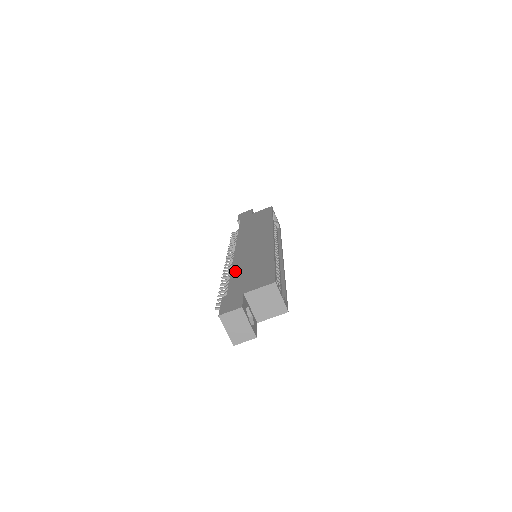
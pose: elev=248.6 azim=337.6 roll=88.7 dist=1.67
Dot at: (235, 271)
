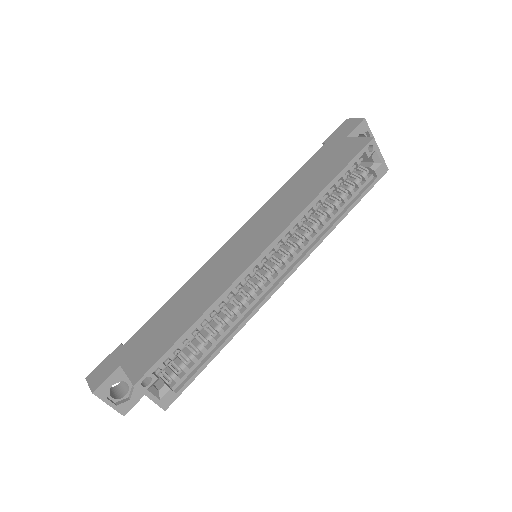
Dot at: (174, 298)
